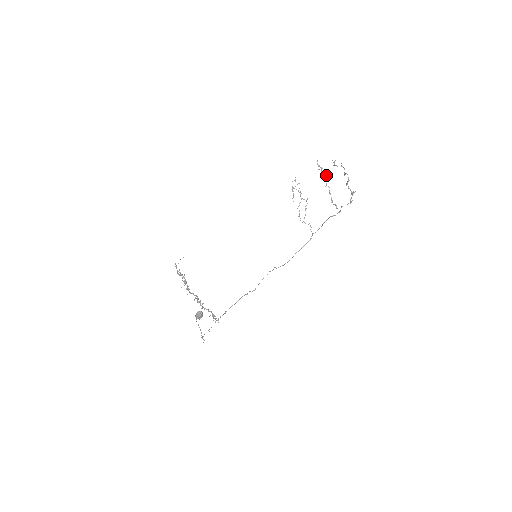
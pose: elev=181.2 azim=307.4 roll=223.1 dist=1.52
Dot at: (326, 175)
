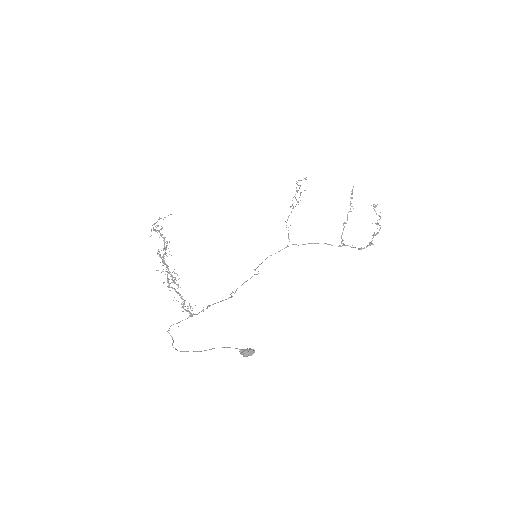
Dot at: (352, 206)
